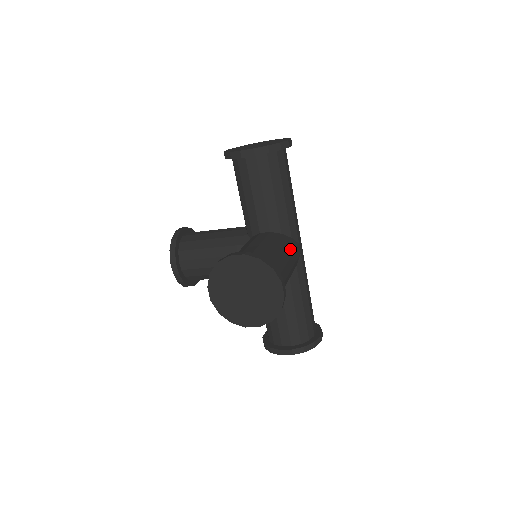
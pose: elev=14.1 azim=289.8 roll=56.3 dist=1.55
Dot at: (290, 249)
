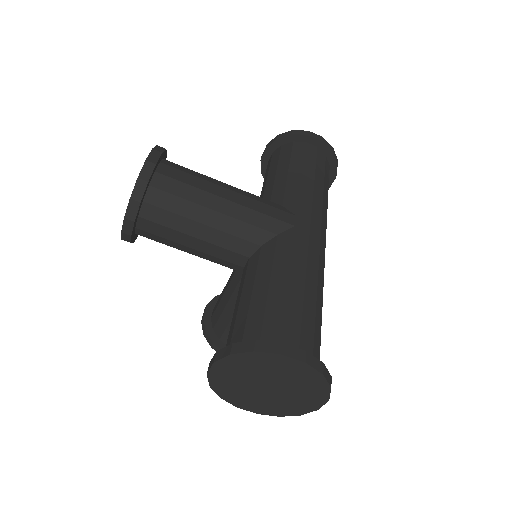
Dot at: (256, 198)
